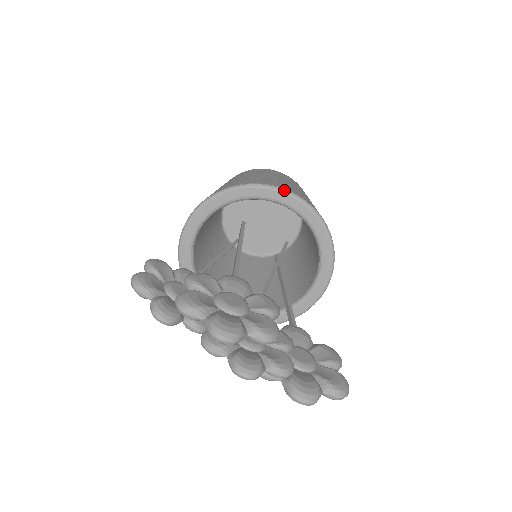
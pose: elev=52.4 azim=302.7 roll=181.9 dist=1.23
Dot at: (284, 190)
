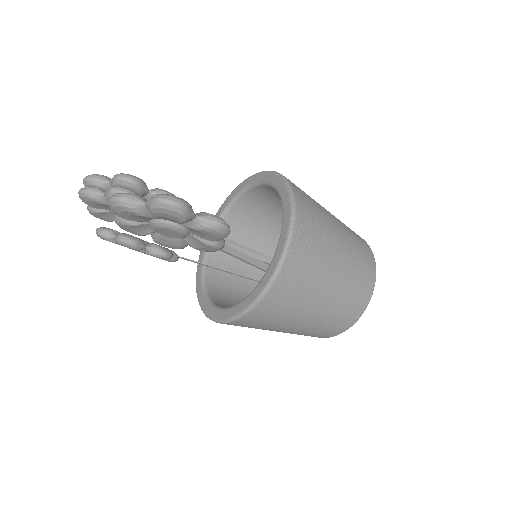
Dot at: (254, 174)
